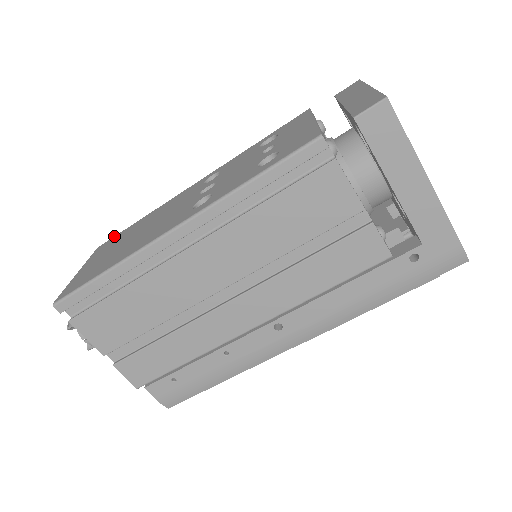
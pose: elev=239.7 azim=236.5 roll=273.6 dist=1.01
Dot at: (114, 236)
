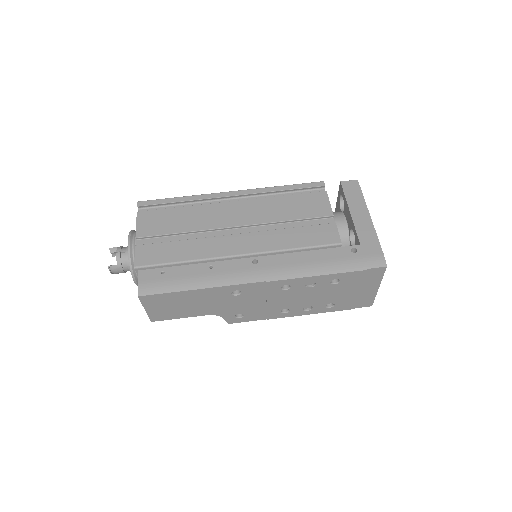
Dot at: occluded
